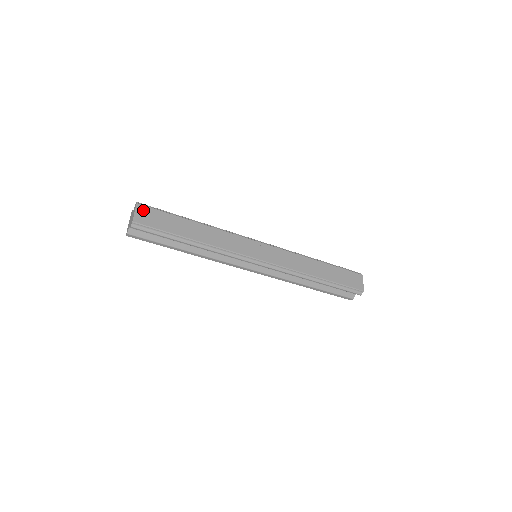
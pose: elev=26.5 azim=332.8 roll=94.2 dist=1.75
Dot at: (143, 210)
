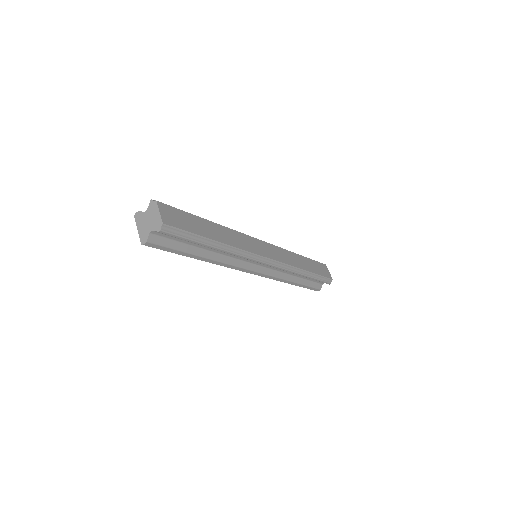
Dot at: (165, 209)
